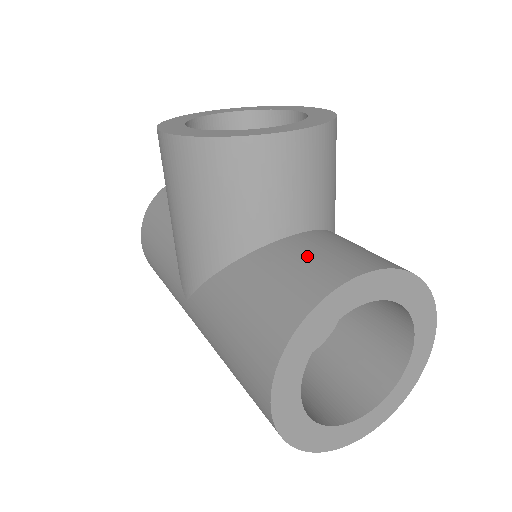
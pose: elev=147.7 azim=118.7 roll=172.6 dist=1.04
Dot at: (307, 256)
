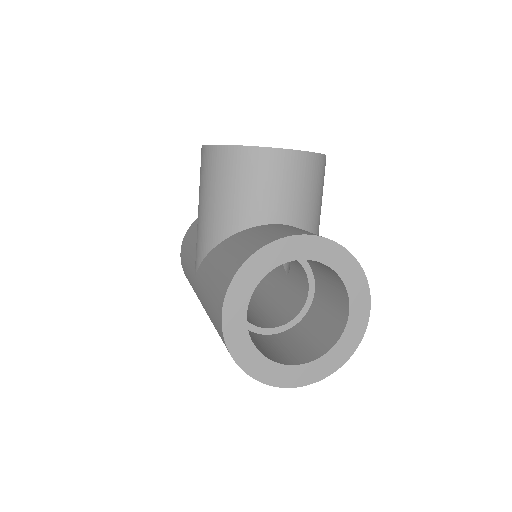
Dot at: (276, 229)
